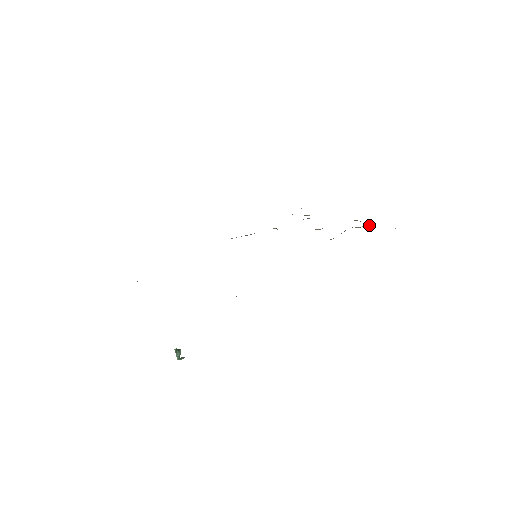
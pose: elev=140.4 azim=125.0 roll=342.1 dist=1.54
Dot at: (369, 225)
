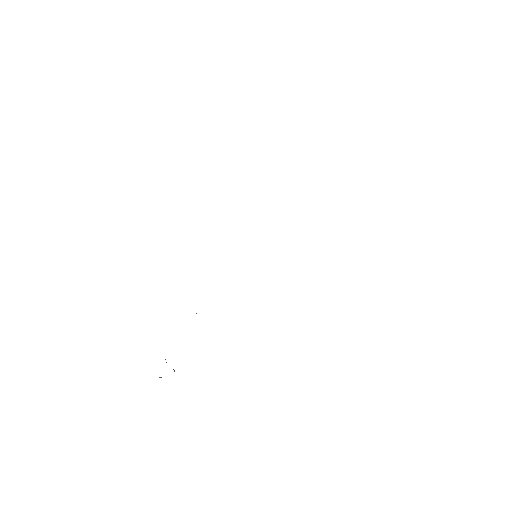
Dot at: occluded
